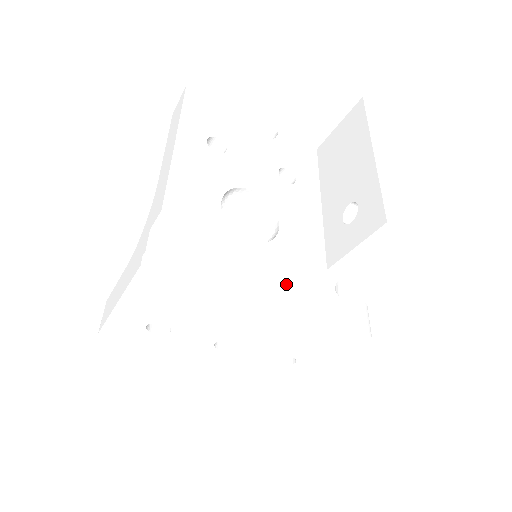
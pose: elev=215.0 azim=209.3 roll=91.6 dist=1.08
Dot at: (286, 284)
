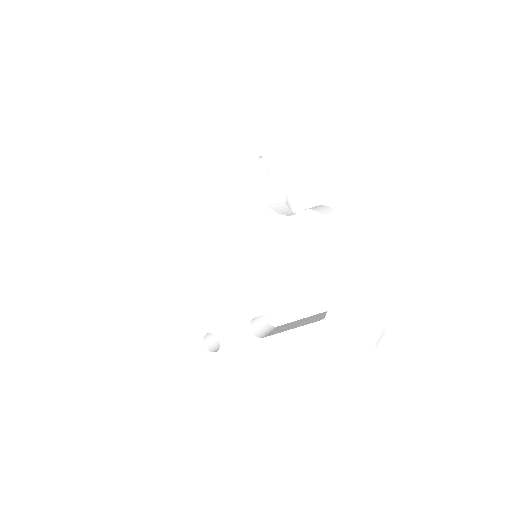
Dot at: occluded
